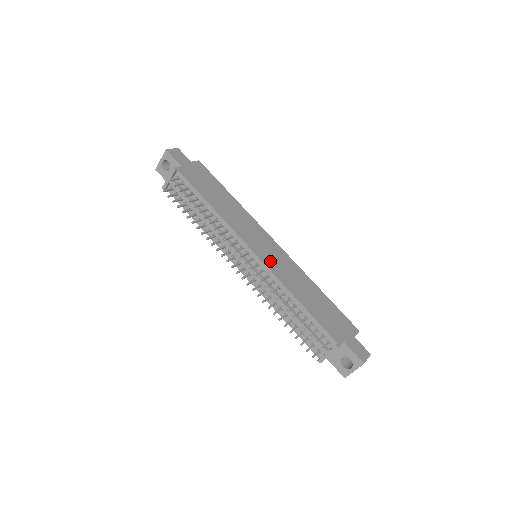
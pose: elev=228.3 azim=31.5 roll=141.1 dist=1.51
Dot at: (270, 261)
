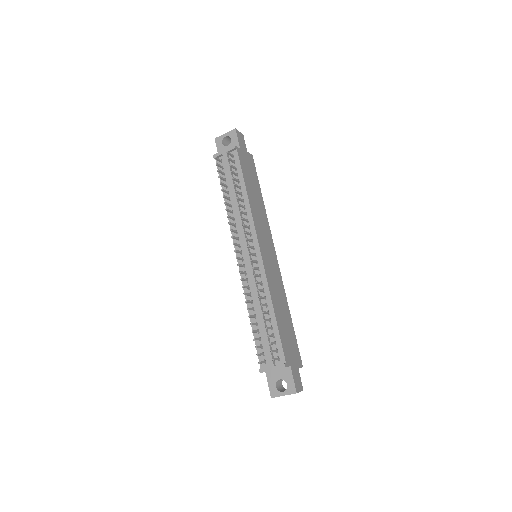
Dot at: (268, 266)
